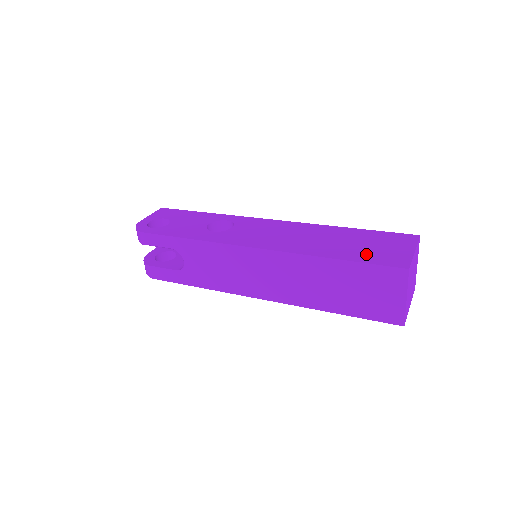
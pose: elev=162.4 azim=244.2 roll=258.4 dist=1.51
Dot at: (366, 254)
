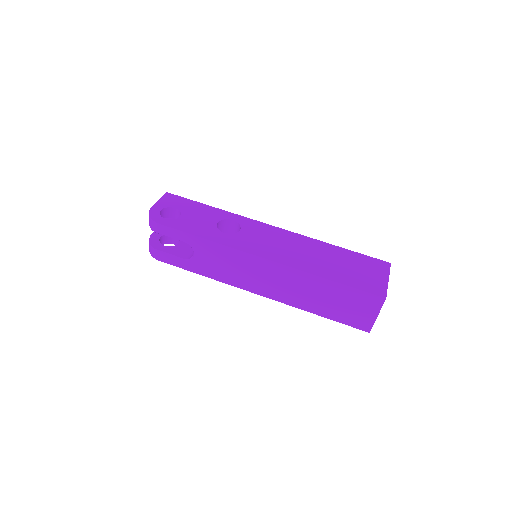
Dot at: (354, 278)
